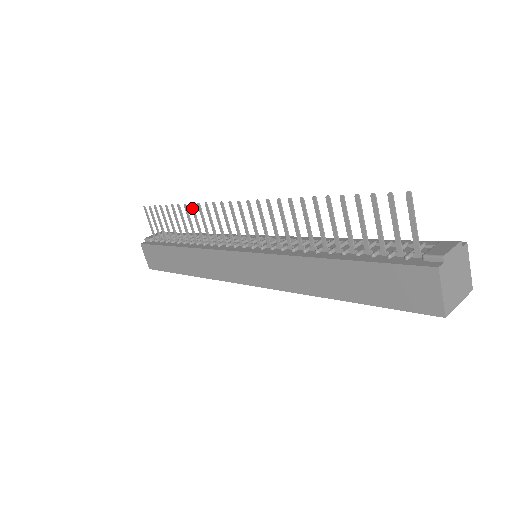
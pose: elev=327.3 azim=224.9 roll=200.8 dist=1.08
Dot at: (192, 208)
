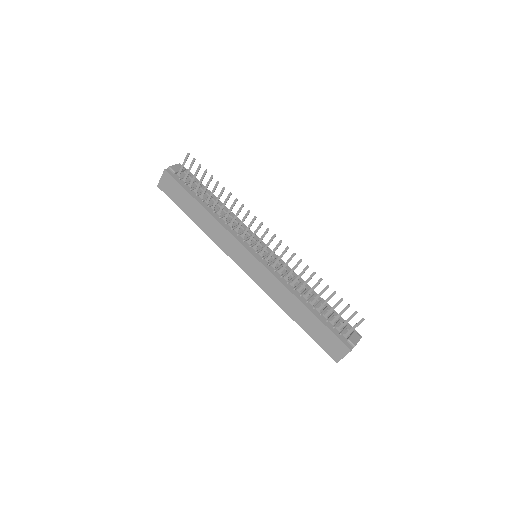
Dot at: (235, 201)
